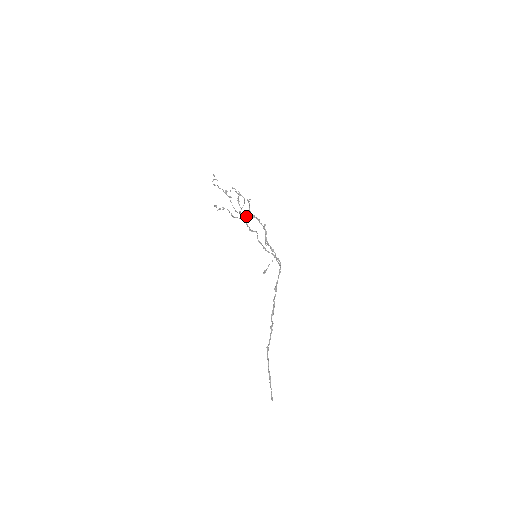
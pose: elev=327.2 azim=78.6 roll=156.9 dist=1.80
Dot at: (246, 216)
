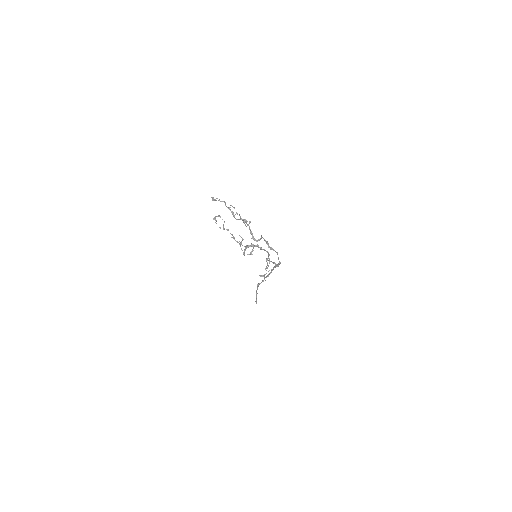
Dot at: (249, 245)
